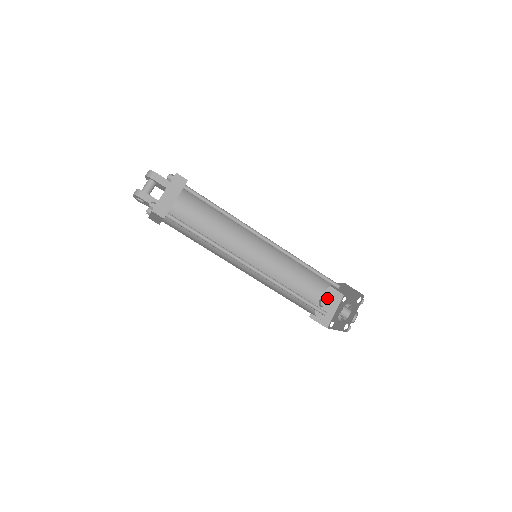
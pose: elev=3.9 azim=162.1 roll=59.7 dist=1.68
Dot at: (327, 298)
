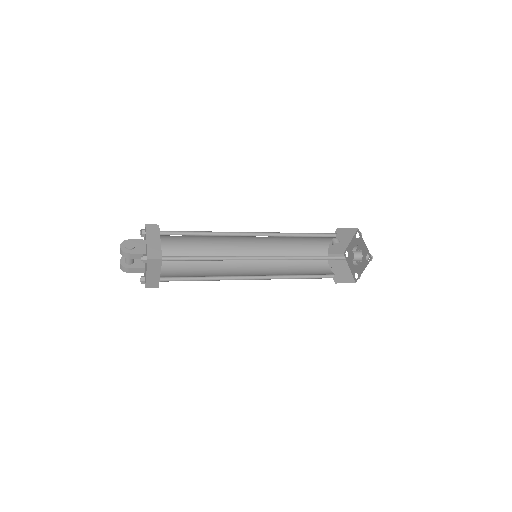
Dot at: (340, 236)
